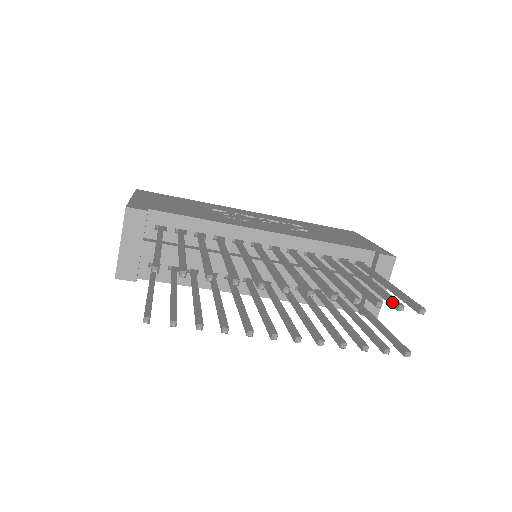
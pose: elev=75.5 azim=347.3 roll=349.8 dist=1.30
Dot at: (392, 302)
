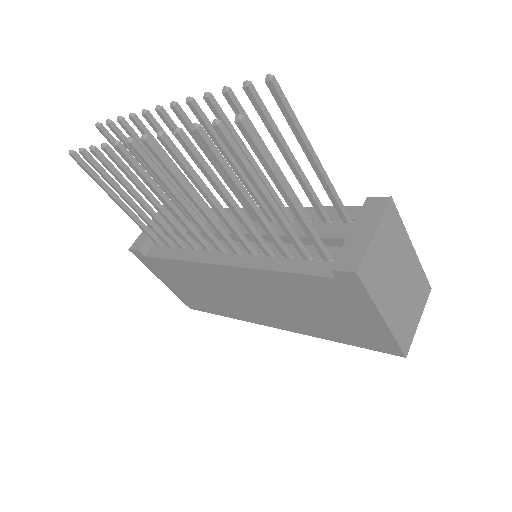
Dot at: (252, 99)
